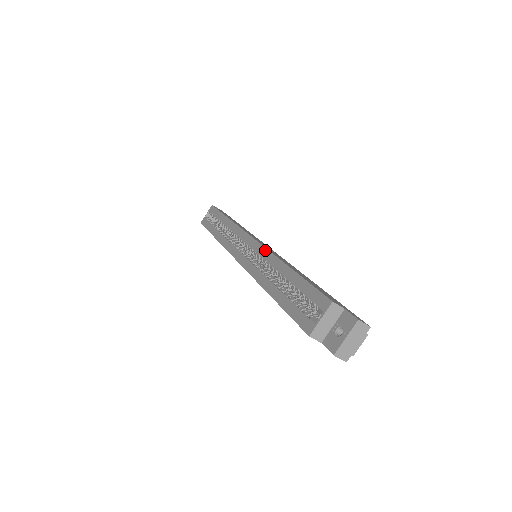
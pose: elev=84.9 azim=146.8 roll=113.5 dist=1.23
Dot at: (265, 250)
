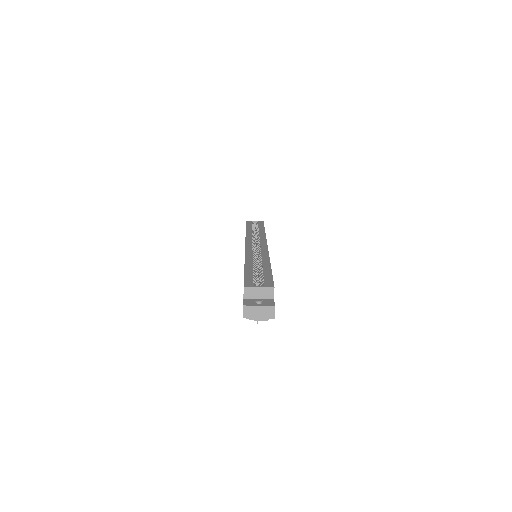
Dot at: (267, 252)
